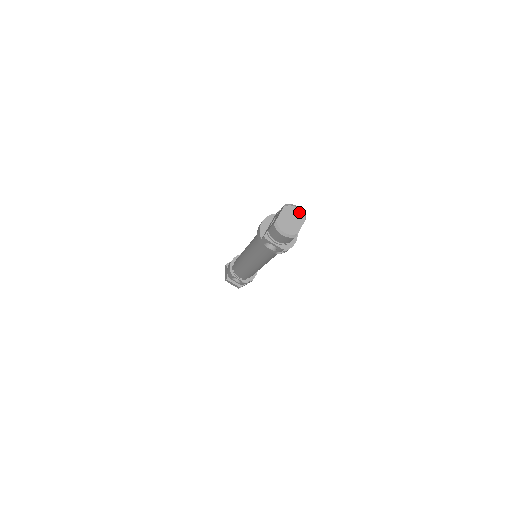
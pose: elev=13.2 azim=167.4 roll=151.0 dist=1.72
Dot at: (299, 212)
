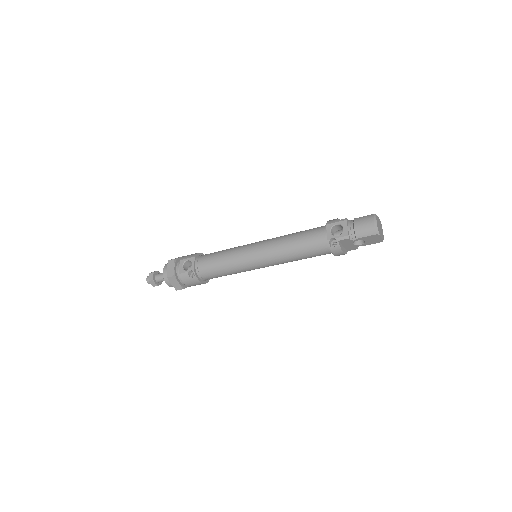
Dot at: occluded
